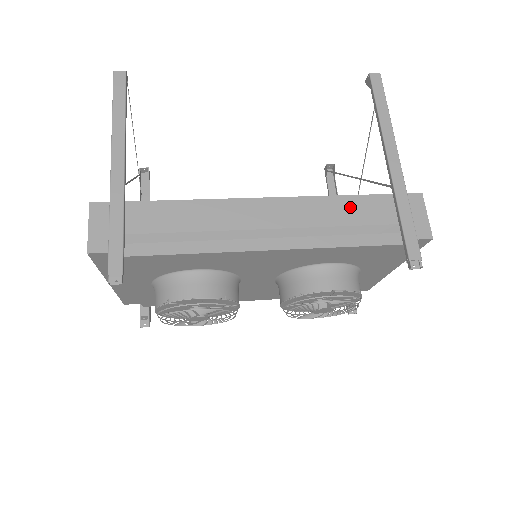
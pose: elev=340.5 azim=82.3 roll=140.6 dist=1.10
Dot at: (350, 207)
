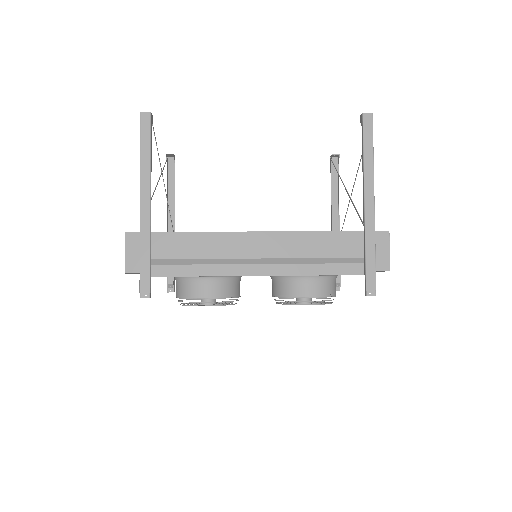
Dot at: (327, 242)
